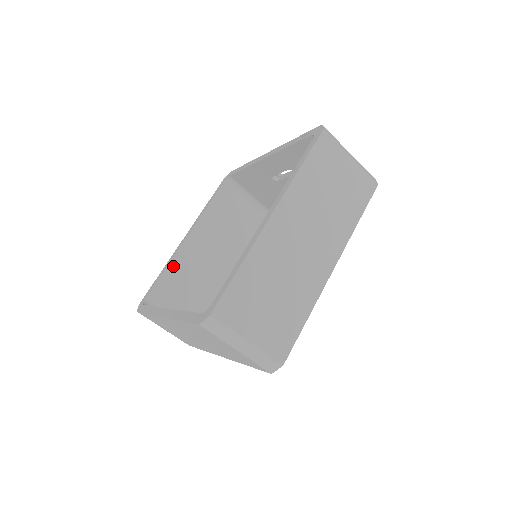
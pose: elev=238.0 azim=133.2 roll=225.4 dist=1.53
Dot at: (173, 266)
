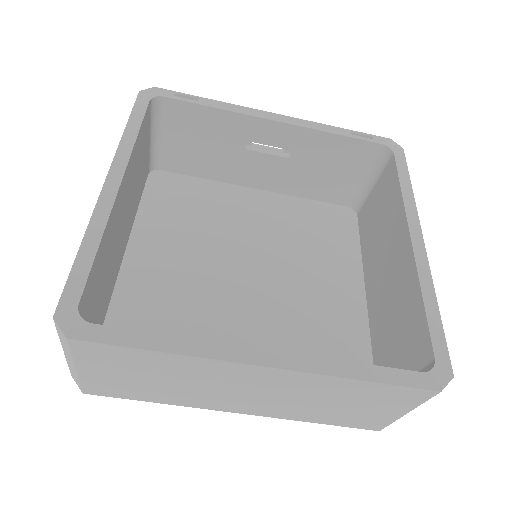
Dot at: (105, 237)
